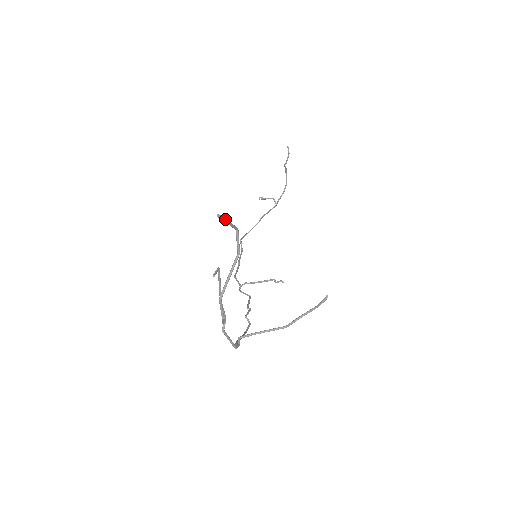
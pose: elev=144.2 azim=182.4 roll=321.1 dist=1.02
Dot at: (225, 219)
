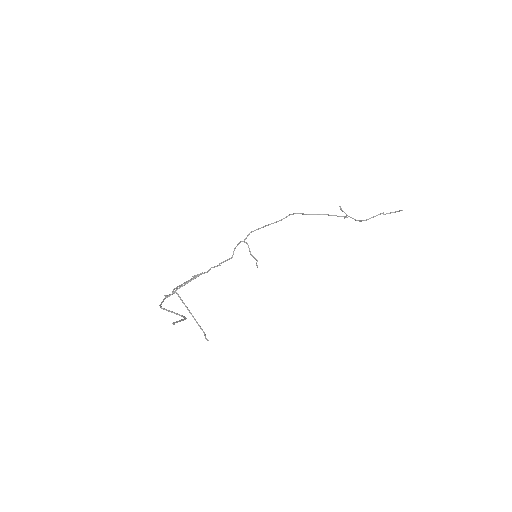
Dot at: occluded
